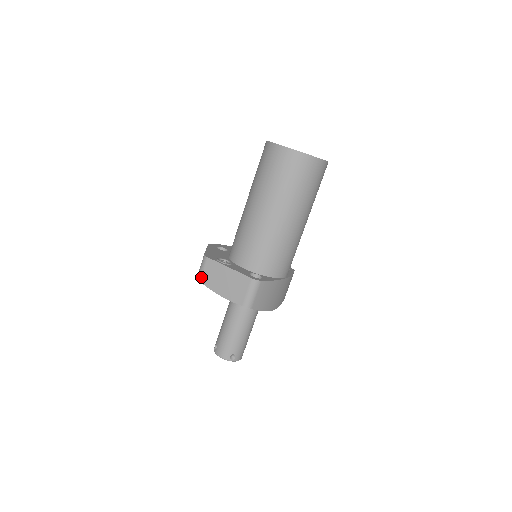
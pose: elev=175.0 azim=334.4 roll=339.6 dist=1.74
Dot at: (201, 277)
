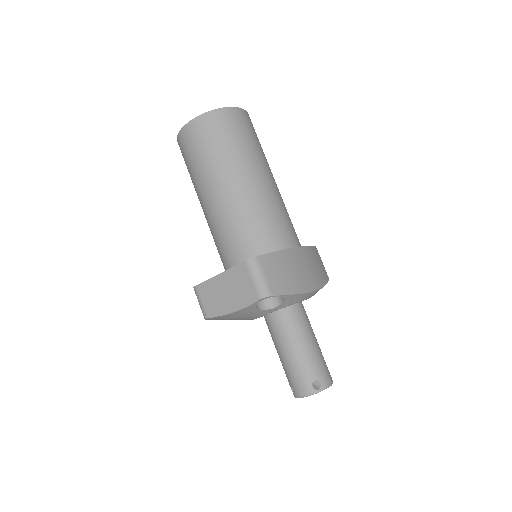
Dot at: (205, 312)
